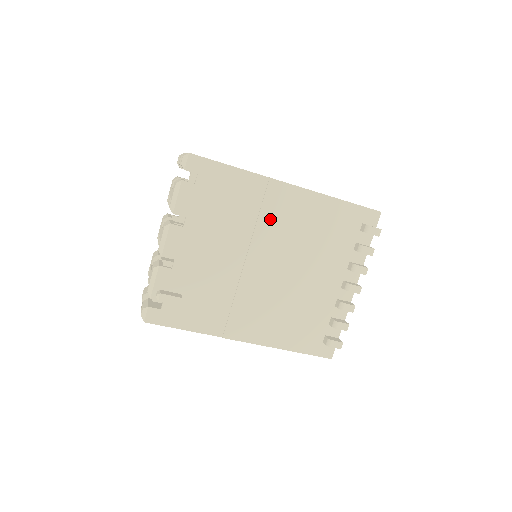
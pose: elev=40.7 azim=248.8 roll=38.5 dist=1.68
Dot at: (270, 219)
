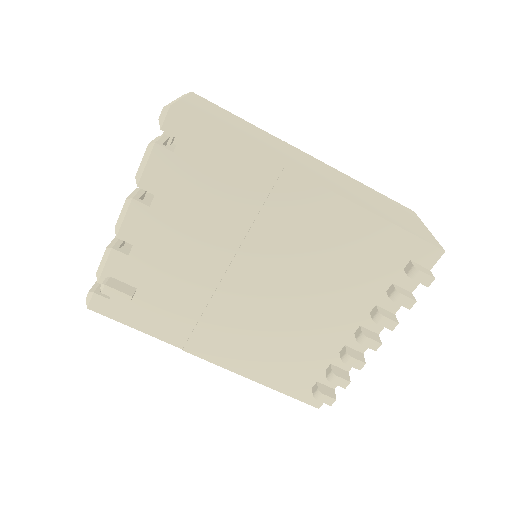
Dot at: (273, 224)
